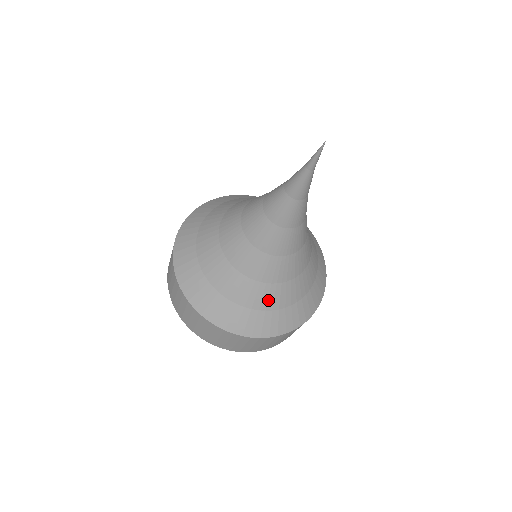
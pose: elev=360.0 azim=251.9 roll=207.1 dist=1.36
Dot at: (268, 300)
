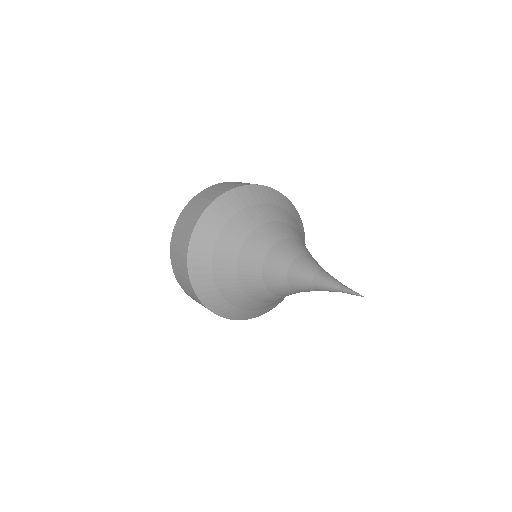
Dot at: (260, 307)
